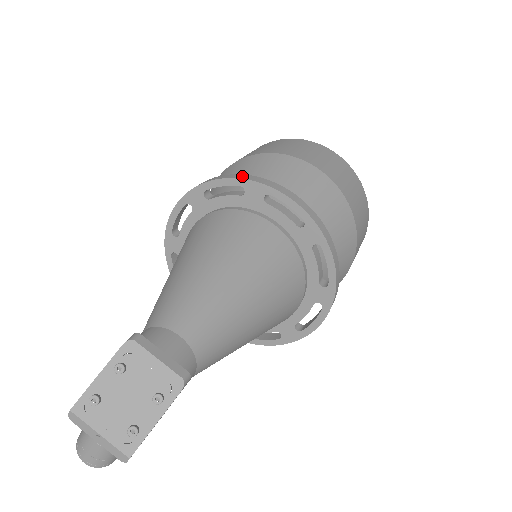
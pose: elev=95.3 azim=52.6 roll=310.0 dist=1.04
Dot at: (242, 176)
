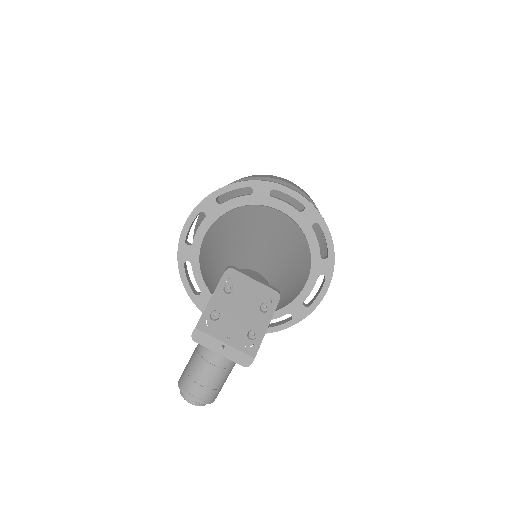
Dot at: (248, 180)
